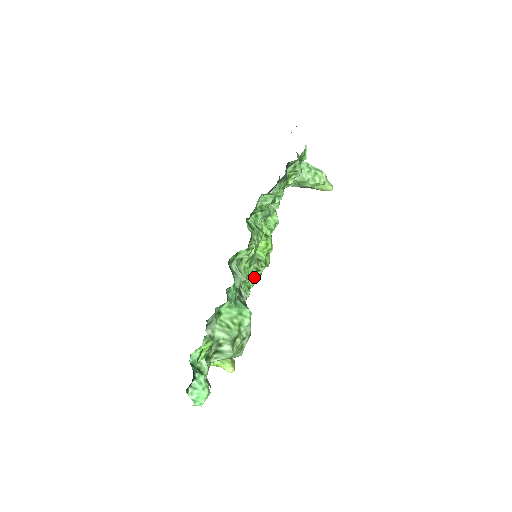
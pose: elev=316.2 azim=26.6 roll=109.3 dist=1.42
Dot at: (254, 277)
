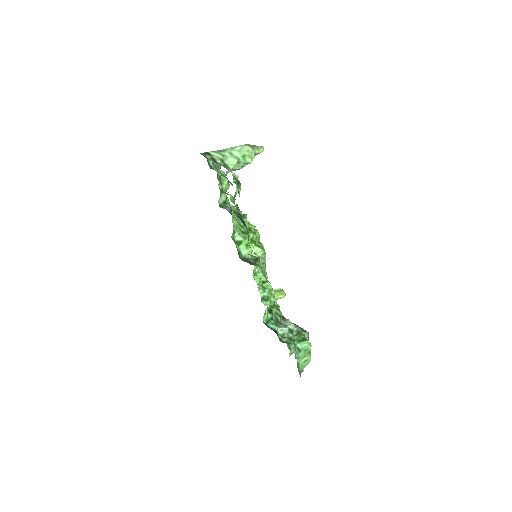
Dot at: occluded
